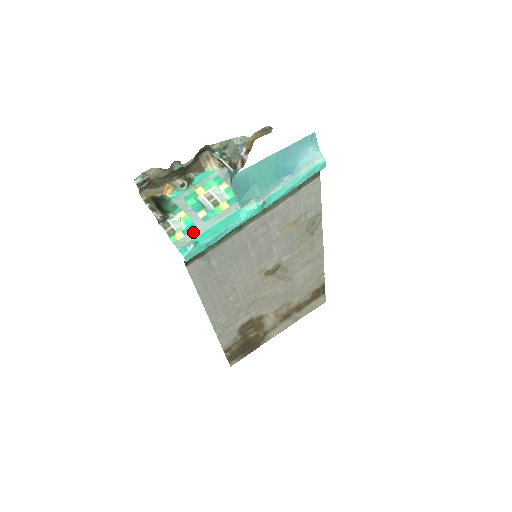
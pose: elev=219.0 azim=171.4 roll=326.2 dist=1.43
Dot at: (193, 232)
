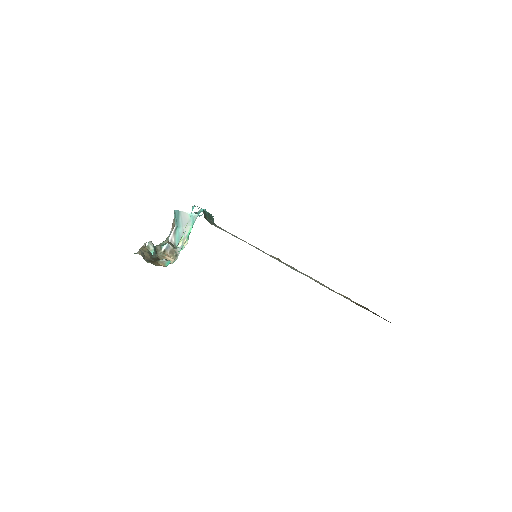
Dot at: occluded
